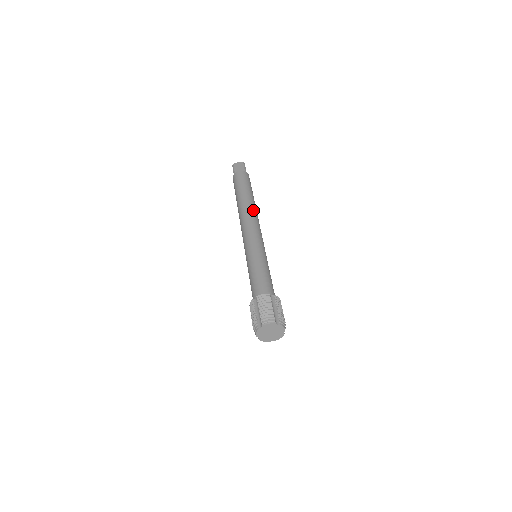
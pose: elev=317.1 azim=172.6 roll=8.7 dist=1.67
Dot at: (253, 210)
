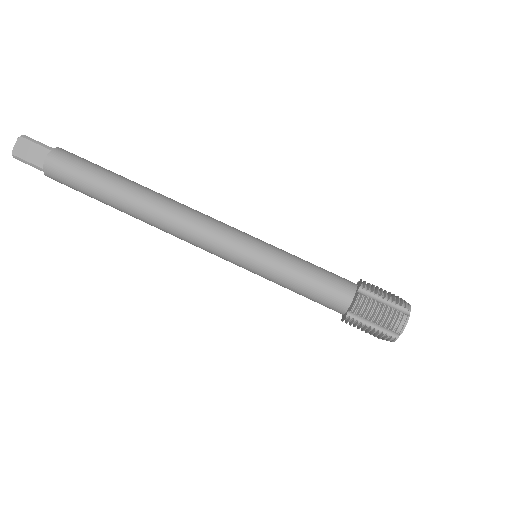
Dot at: (164, 202)
